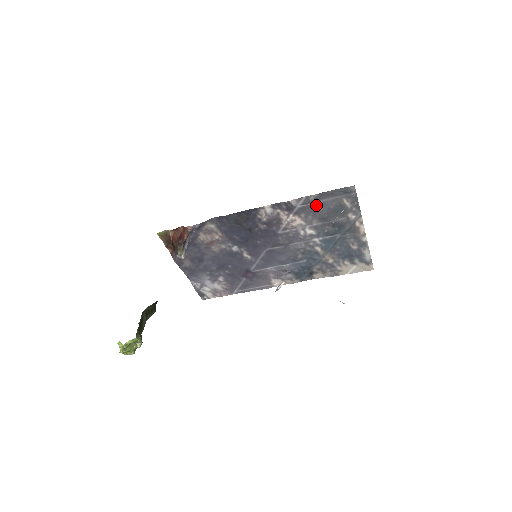
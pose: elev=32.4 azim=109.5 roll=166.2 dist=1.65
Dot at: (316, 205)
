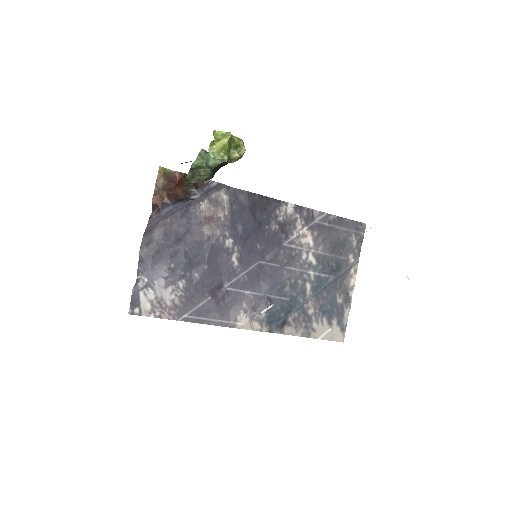
Dot at: (330, 228)
